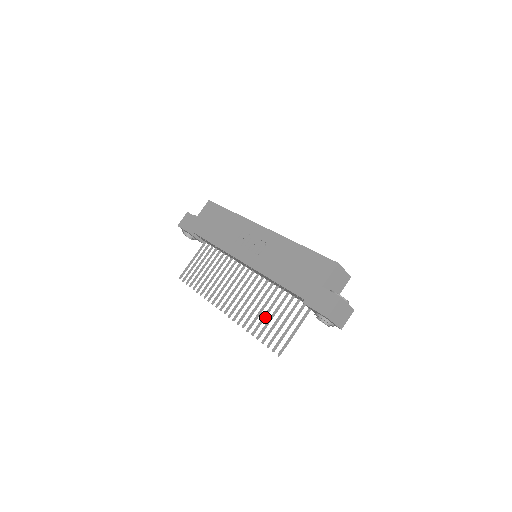
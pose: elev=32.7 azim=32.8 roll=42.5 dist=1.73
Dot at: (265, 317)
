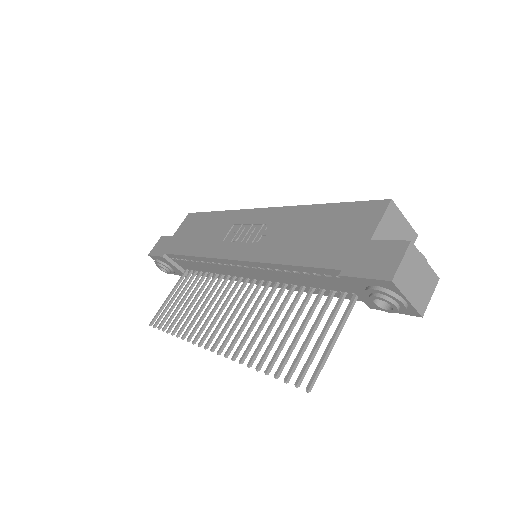
Dot at: (277, 336)
